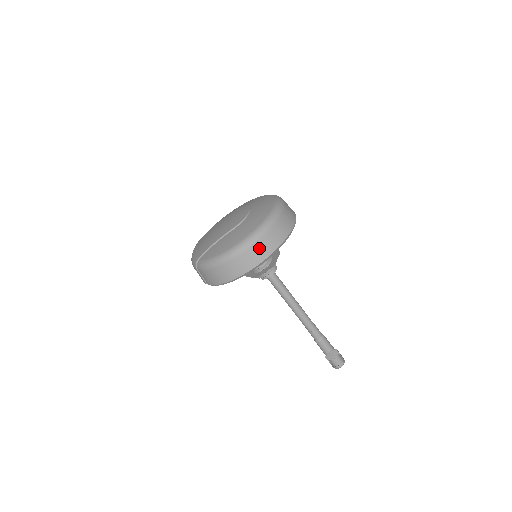
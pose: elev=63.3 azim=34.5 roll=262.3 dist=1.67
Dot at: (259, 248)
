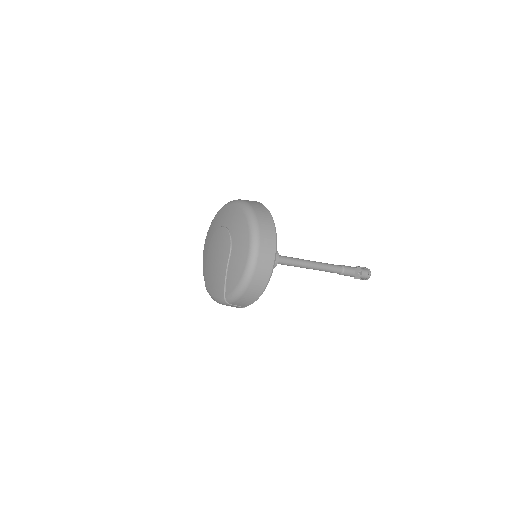
Dot at: (265, 250)
